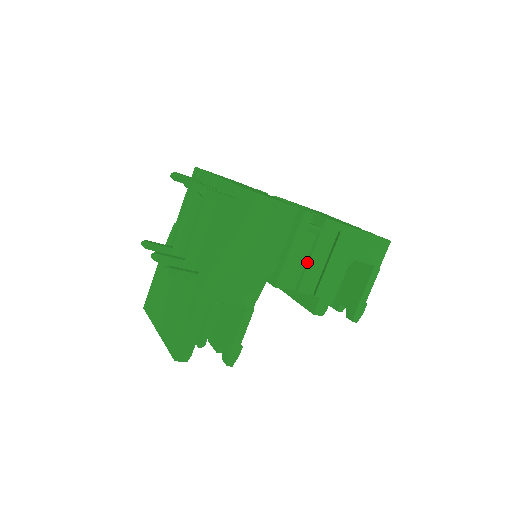
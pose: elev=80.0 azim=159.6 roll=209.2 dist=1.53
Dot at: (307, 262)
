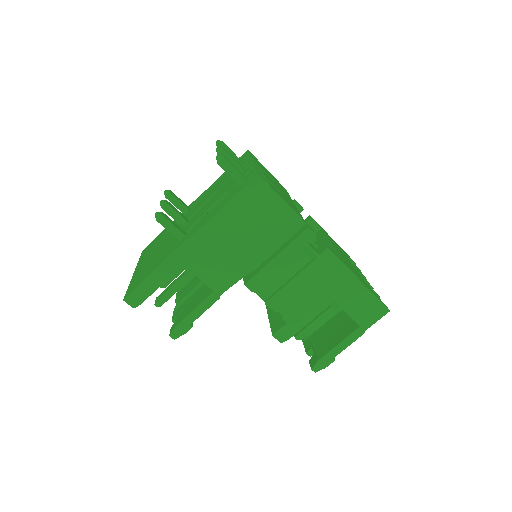
Dot at: (289, 280)
